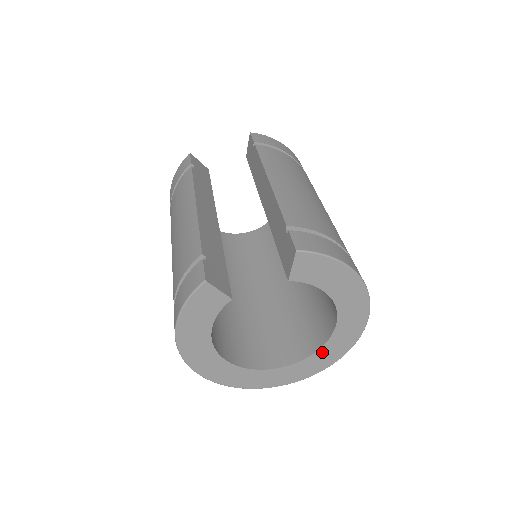
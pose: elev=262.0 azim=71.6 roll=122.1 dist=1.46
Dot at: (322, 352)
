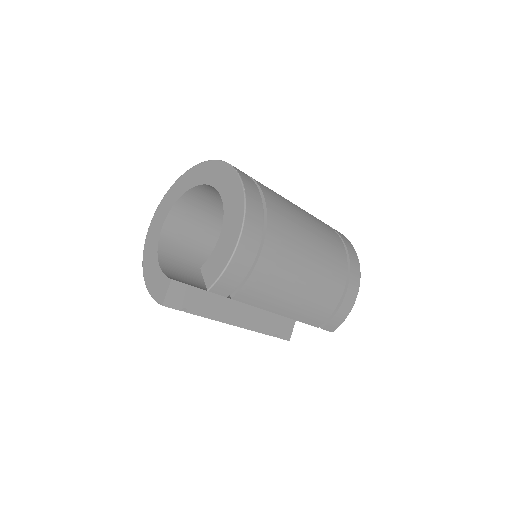
Dot at: occluded
